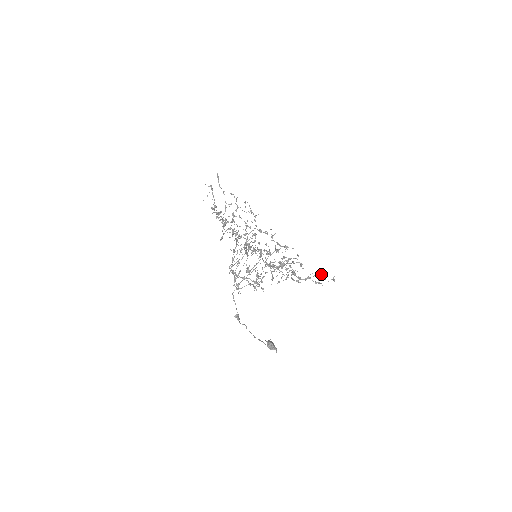
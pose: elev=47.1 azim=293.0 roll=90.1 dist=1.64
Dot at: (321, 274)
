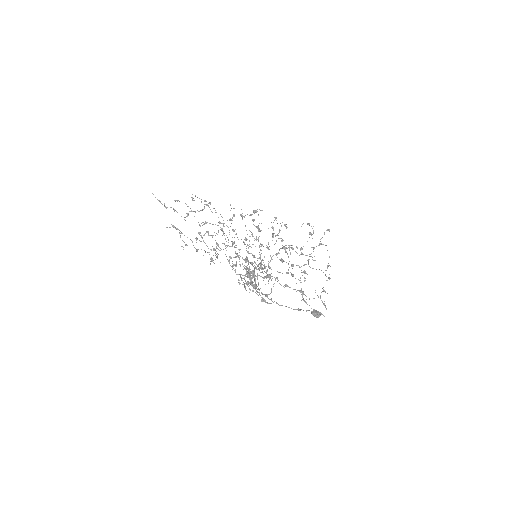
Dot at: (308, 224)
